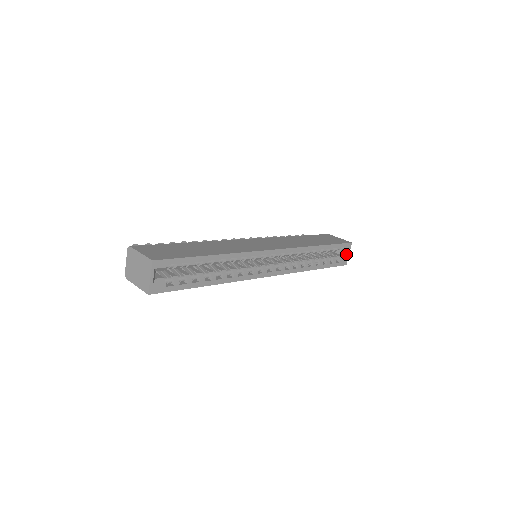
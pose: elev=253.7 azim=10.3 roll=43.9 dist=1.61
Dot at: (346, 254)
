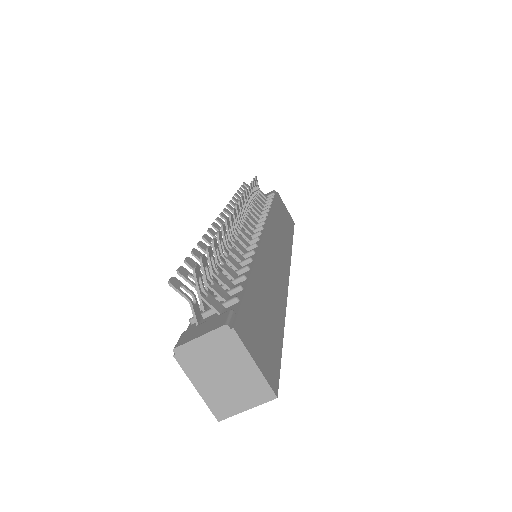
Dot at: occluded
